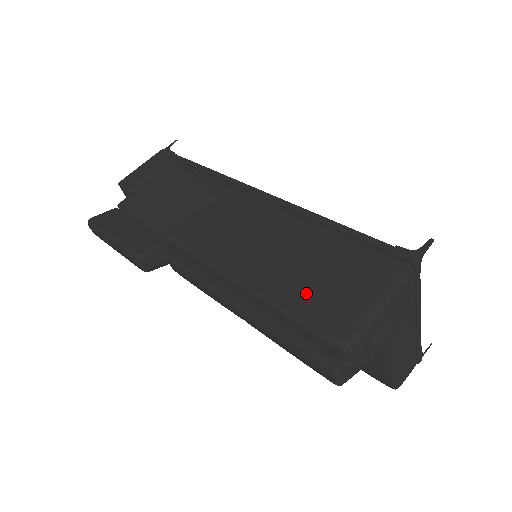
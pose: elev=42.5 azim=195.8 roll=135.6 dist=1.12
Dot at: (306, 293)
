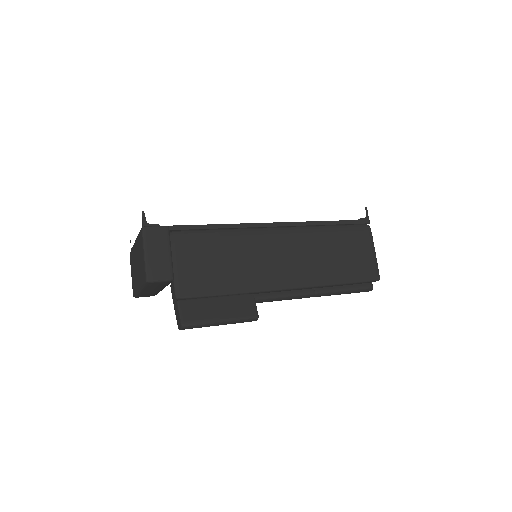
Dot at: (349, 268)
